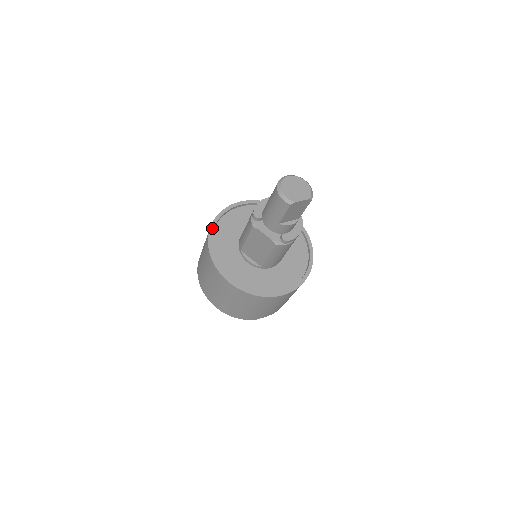
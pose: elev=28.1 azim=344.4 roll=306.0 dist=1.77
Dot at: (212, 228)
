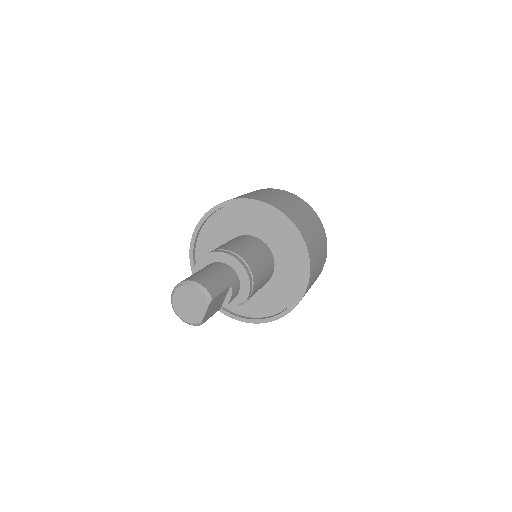
Dot at: occluded
